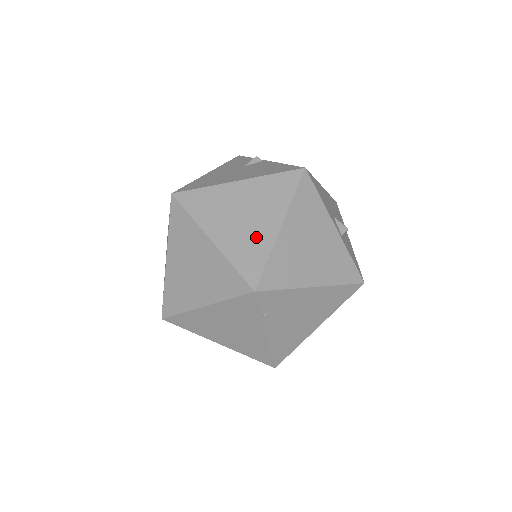
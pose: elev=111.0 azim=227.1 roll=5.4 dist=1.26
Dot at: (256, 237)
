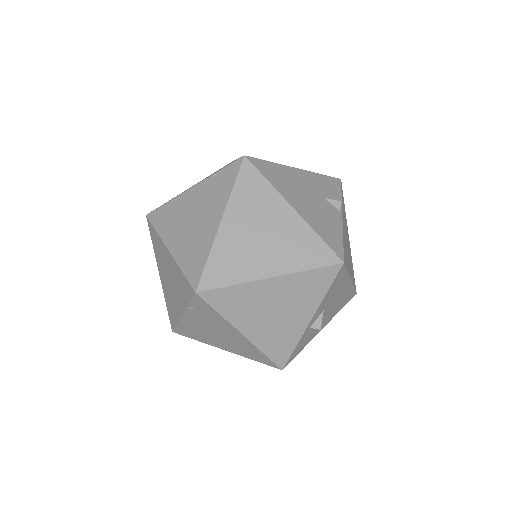
Dot at: (247, 261)
